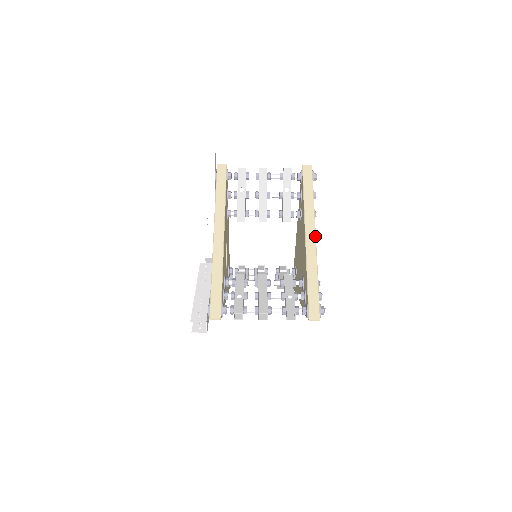
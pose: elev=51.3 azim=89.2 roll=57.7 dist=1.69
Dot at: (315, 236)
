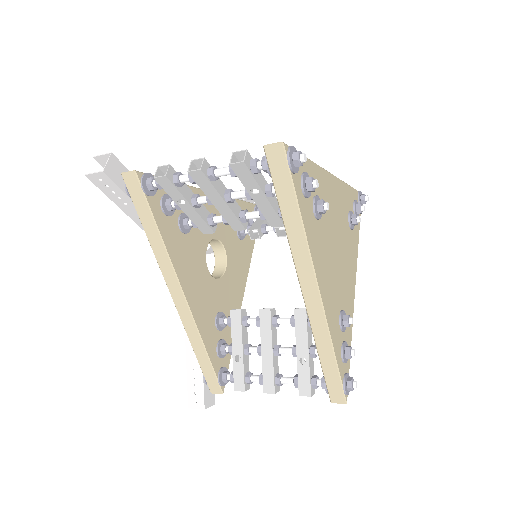
Dot at: (318, 291)
